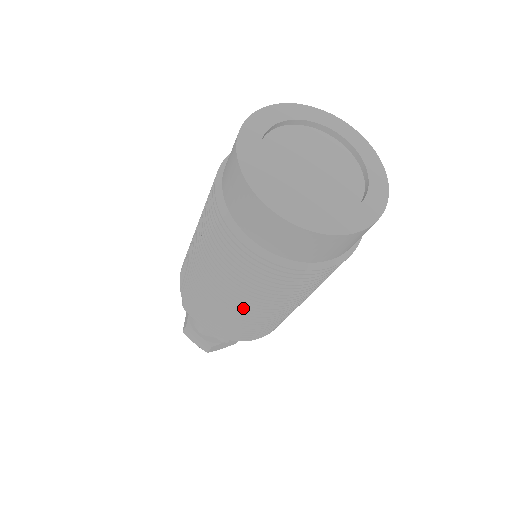
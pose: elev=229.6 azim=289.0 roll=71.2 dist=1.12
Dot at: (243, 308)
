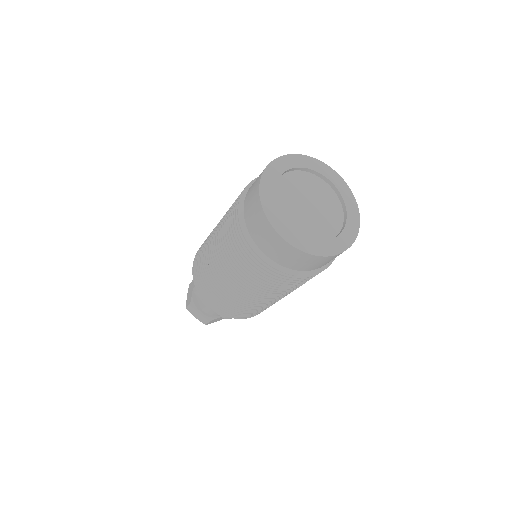
Dot at: (214, 259)
